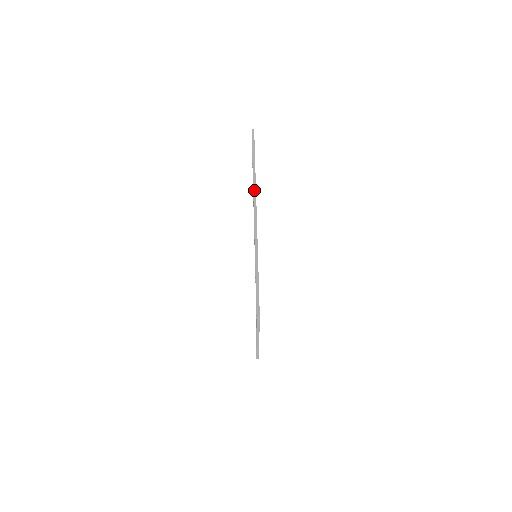
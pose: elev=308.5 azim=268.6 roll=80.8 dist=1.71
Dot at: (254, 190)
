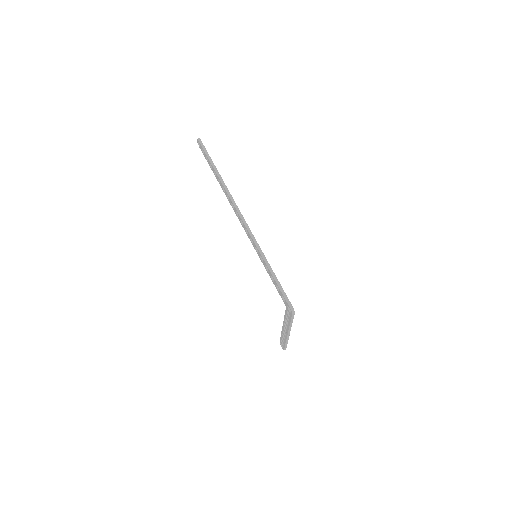
Dot at: (229, 195)
